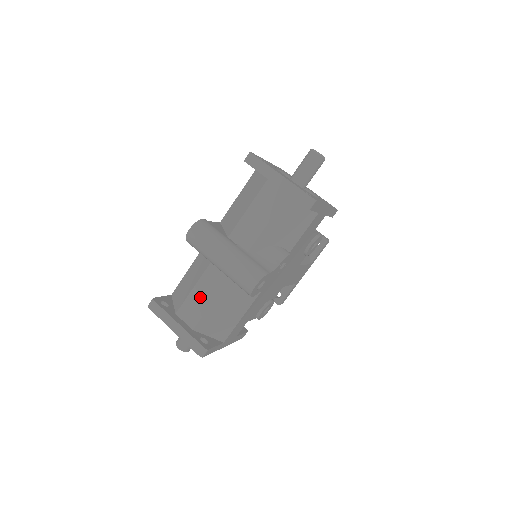
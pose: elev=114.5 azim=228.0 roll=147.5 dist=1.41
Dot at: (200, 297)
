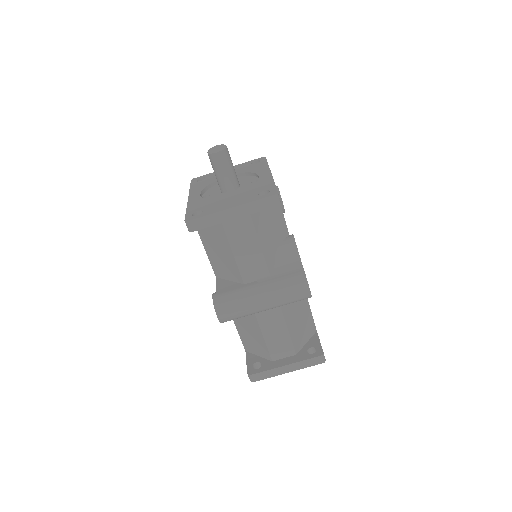
Dot at: (275, 335)
